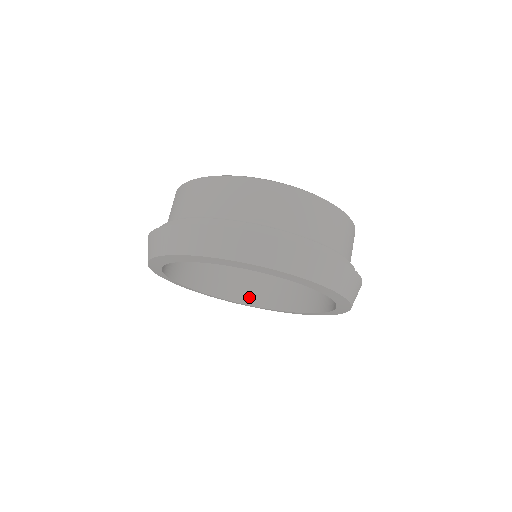
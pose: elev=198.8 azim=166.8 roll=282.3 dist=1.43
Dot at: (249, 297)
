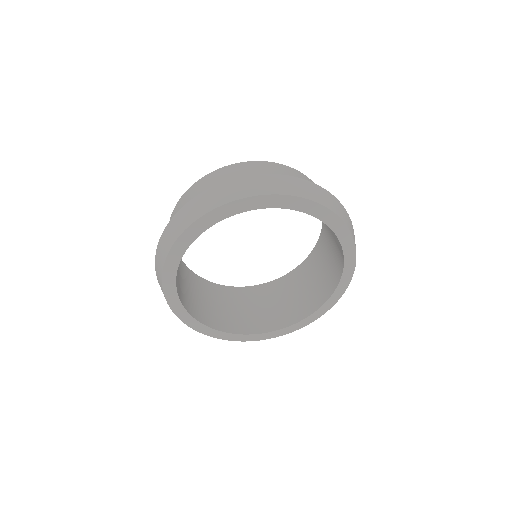
Dot at: (282, 322)
